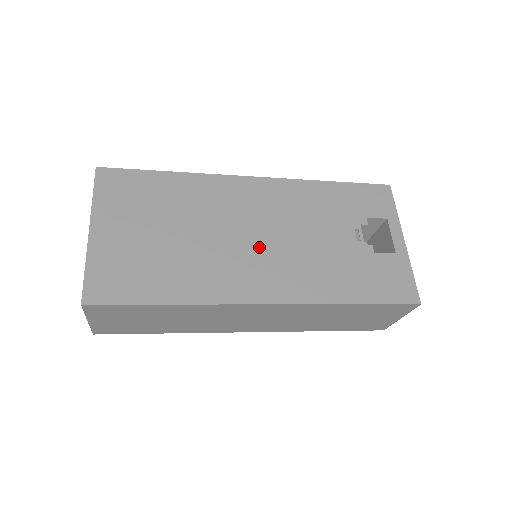
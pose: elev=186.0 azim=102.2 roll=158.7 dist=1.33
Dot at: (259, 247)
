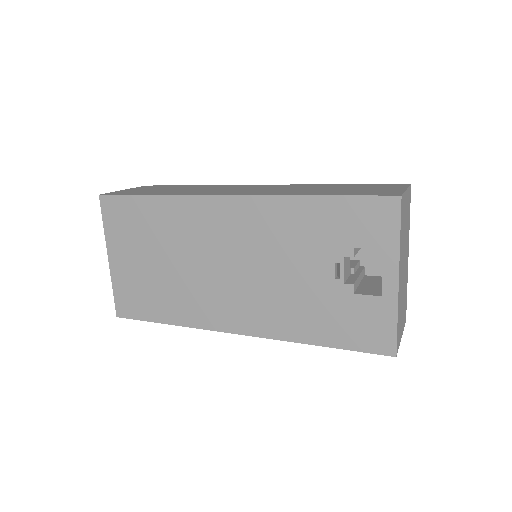
Dot at: (232, 280)
